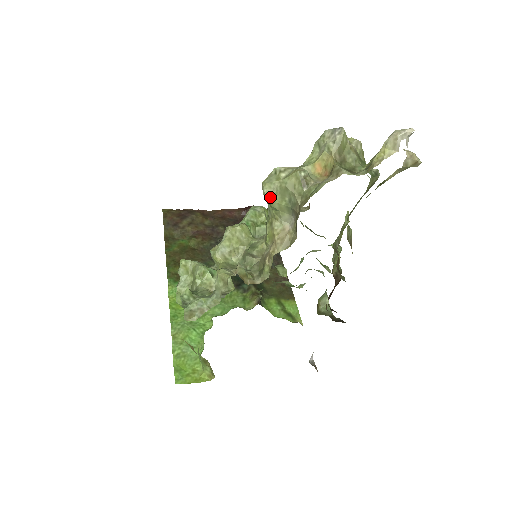
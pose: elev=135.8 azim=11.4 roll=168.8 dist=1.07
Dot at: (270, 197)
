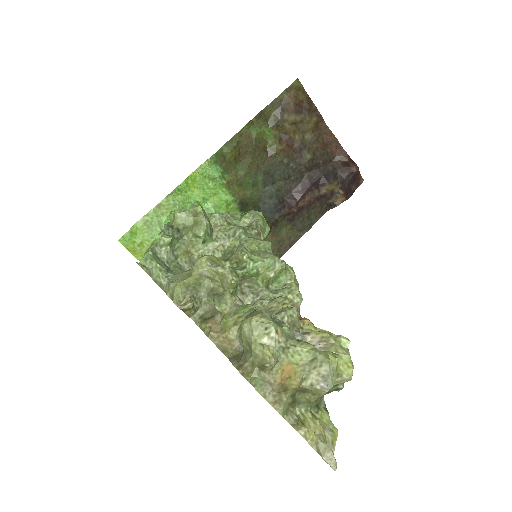
Dot at: (243, 331)
